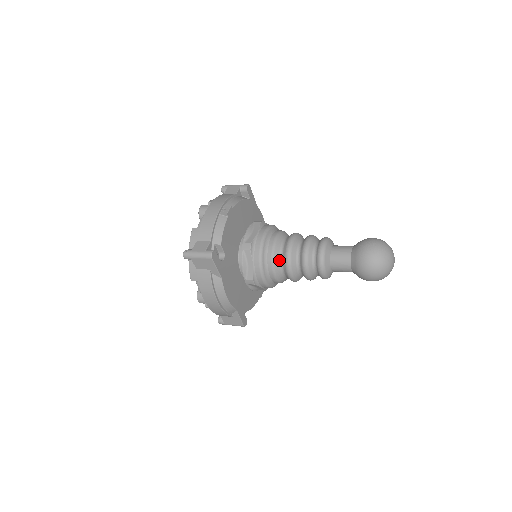
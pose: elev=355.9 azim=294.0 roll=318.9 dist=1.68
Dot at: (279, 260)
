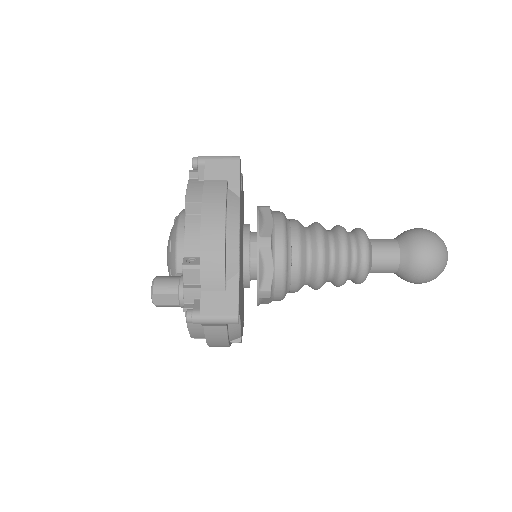
Dot at: (305, 231)
